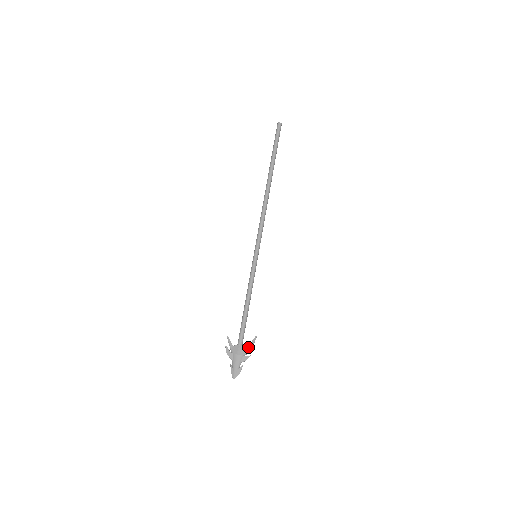
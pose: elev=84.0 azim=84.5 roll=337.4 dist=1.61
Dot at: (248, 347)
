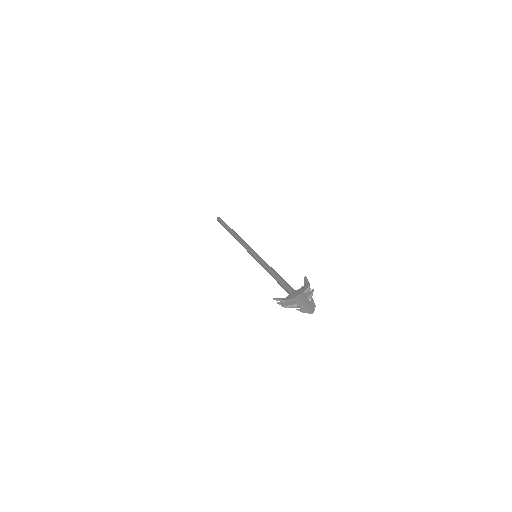
Dot at: (304, 286)
